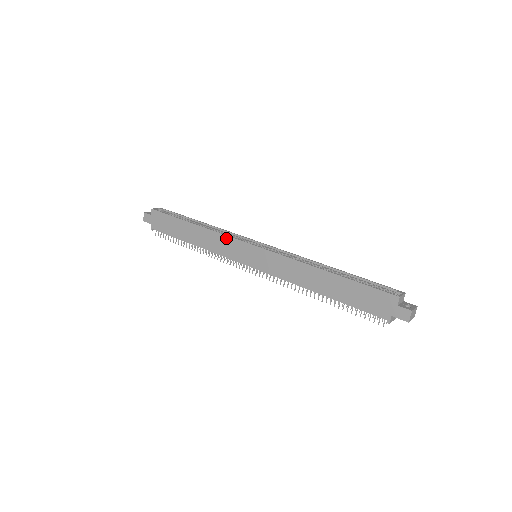
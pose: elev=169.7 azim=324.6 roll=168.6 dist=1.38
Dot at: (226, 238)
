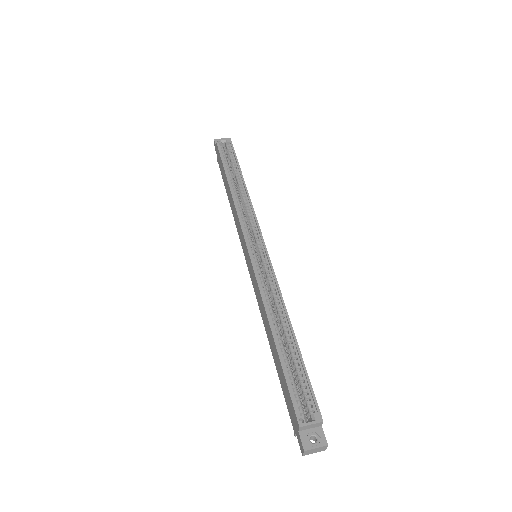
Dot at: (238, 220)
